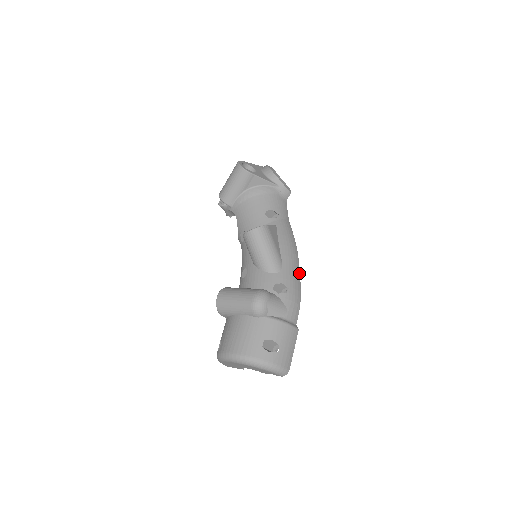
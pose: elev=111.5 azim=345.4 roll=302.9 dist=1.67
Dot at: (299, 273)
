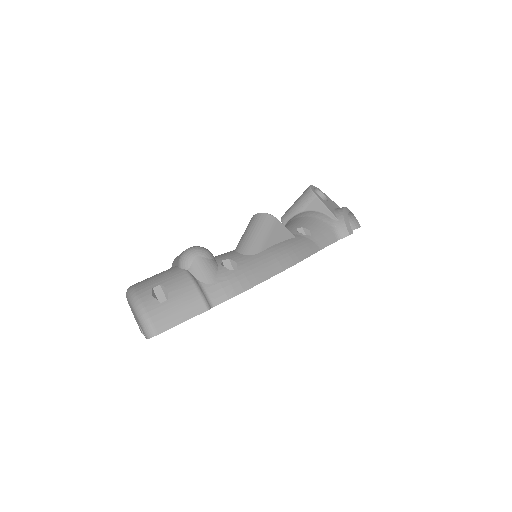
Dot at: (271, 276)
